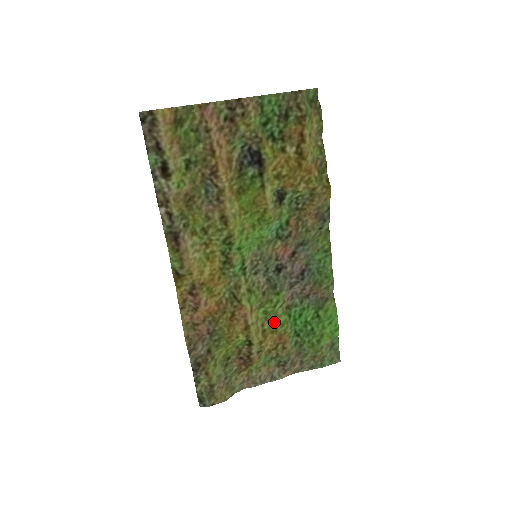
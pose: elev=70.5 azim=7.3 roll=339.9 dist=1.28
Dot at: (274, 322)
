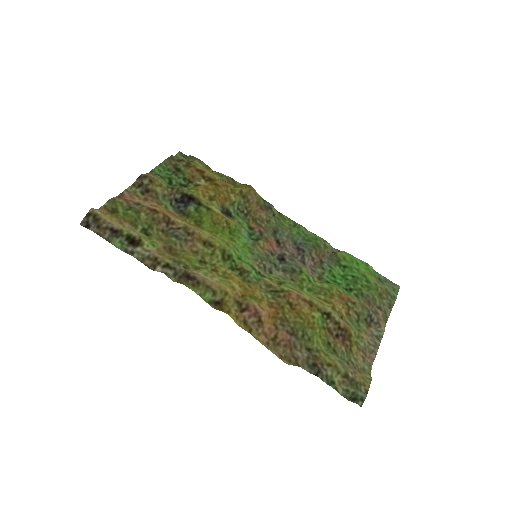
Dot at: (323, 291)
